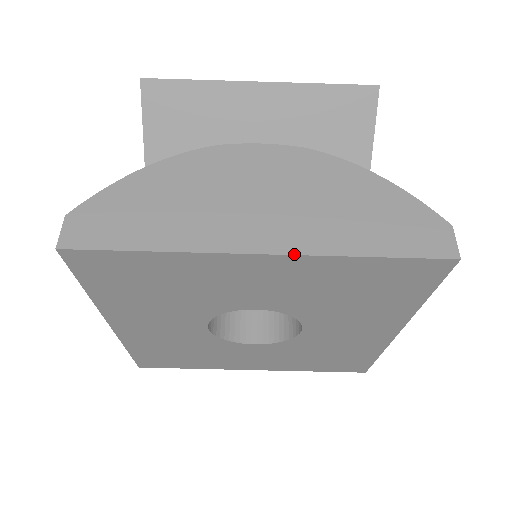
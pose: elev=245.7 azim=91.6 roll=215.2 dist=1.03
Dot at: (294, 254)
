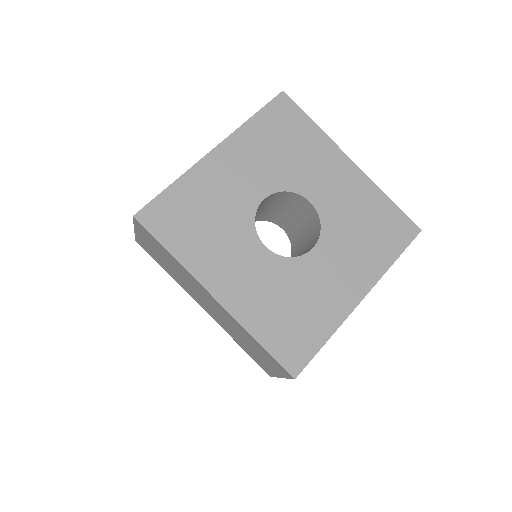
Dot at: occluded
